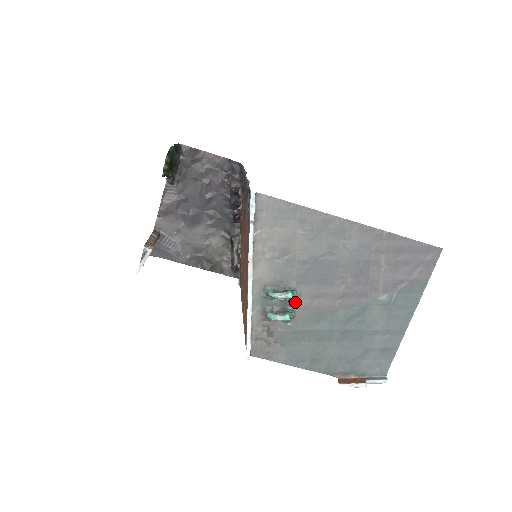
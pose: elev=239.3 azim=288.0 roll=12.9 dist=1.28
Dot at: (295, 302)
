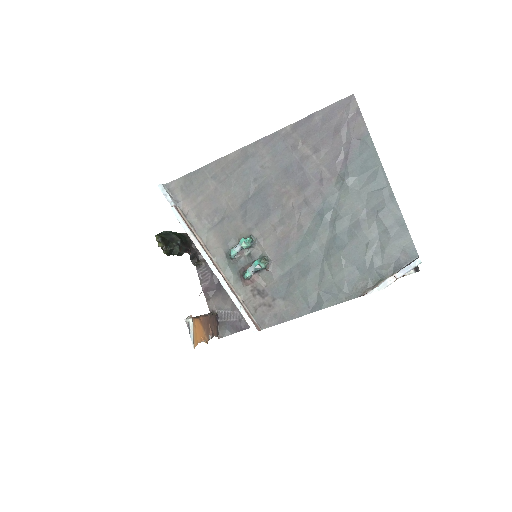
Dot at: (261, 248)
